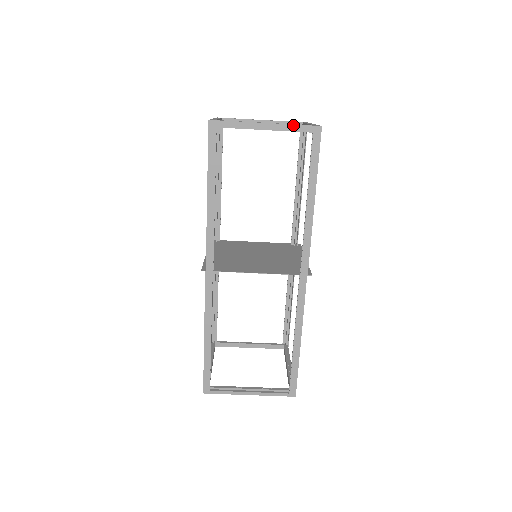
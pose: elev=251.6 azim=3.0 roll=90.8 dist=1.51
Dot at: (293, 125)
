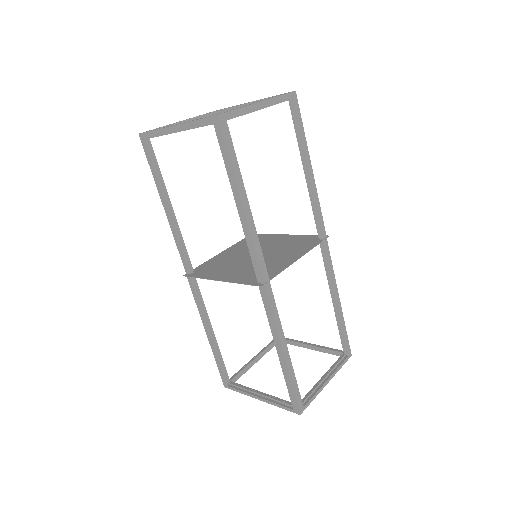
Dot at: (278, 97)
